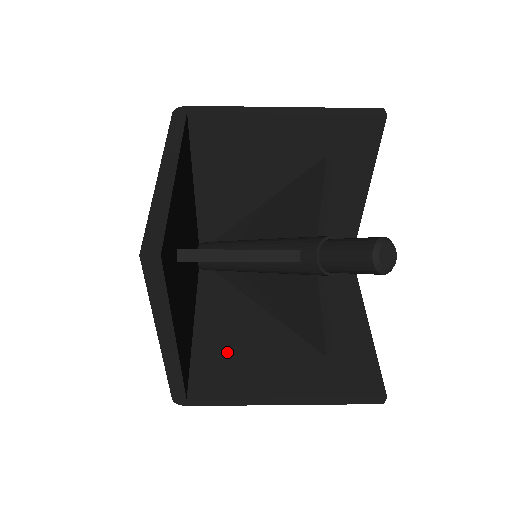
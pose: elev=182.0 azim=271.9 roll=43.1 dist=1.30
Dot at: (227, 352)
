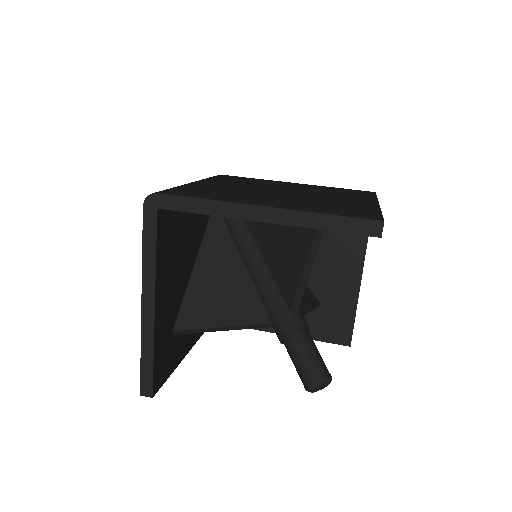
Dot at: occluded
